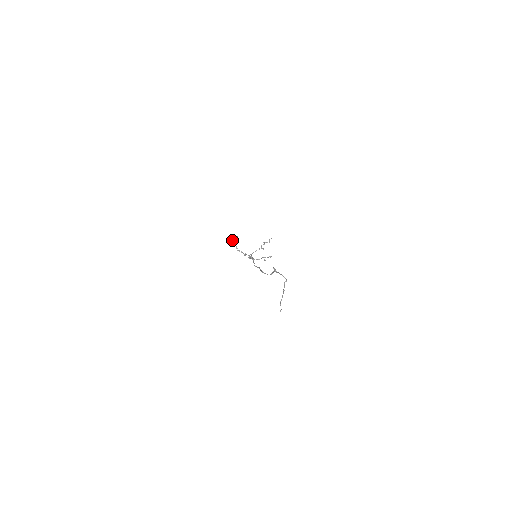
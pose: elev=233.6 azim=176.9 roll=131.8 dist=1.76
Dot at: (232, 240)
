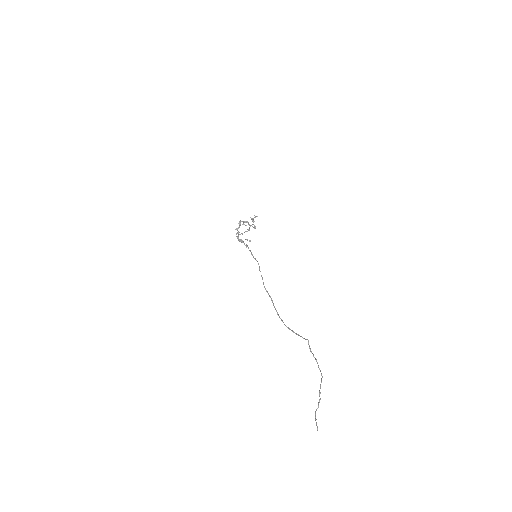
Dot at: (244, 221)
